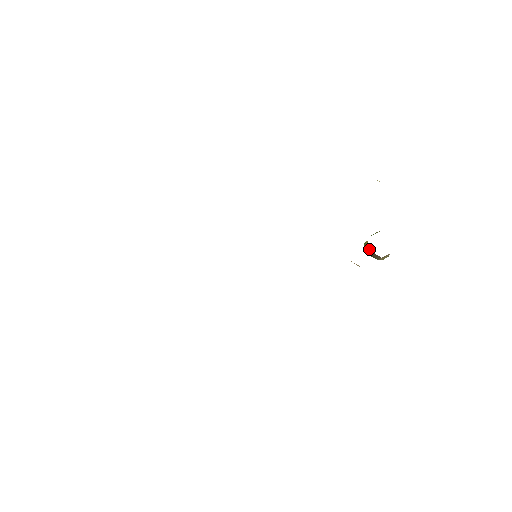
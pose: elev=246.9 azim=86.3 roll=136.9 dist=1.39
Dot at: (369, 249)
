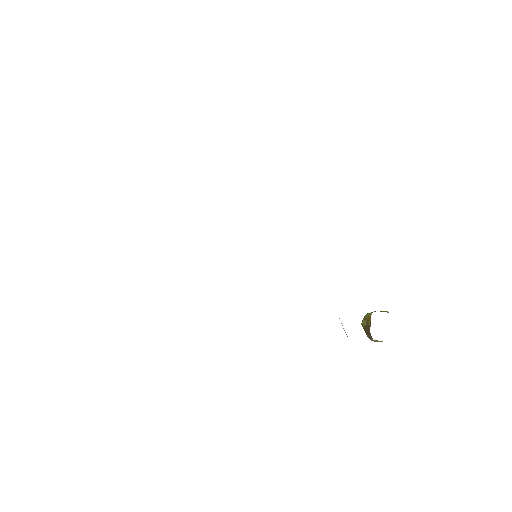
Dot at: (368, 323)
